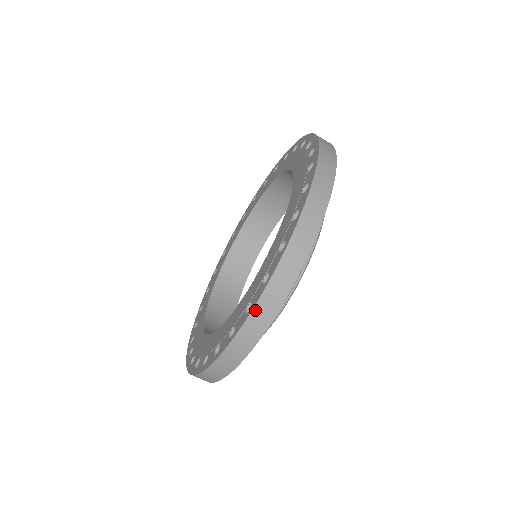
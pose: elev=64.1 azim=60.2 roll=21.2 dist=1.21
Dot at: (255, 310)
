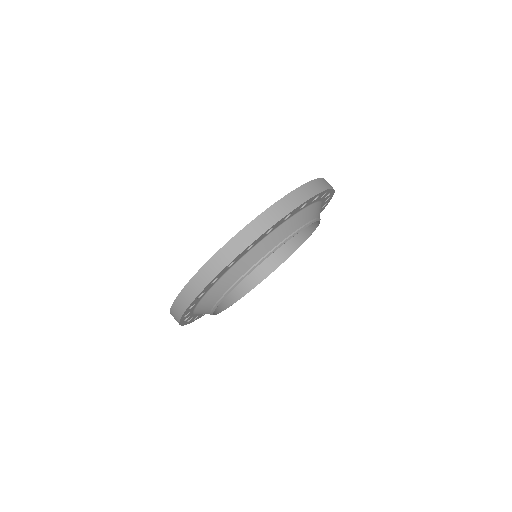
Dot at: (188, 285)
